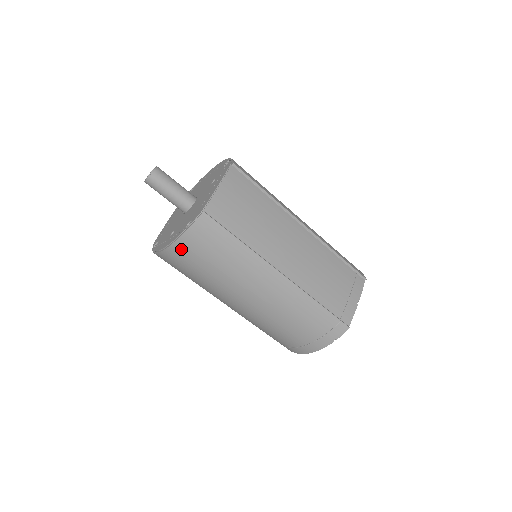
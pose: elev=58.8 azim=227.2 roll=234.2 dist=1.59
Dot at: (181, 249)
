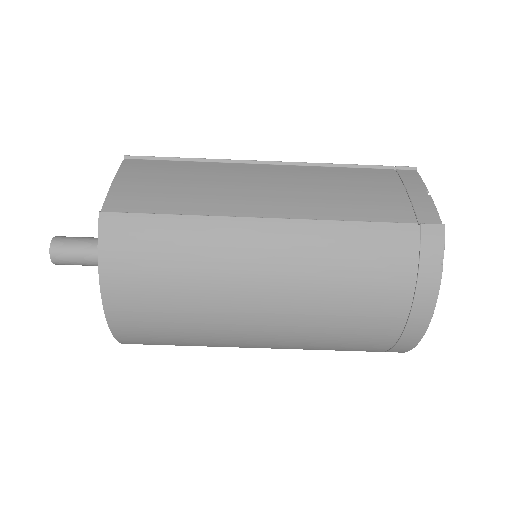
Dot at: (117, 290)
